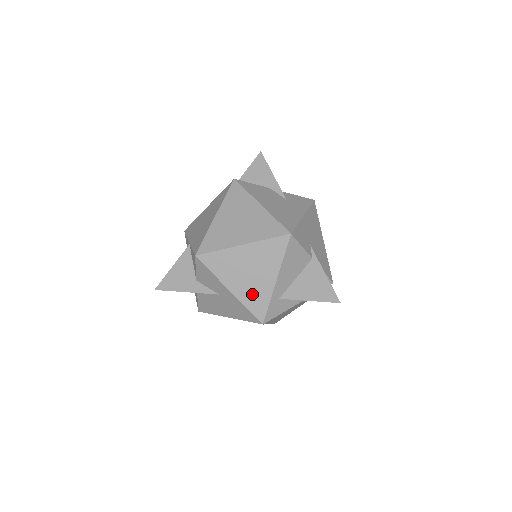
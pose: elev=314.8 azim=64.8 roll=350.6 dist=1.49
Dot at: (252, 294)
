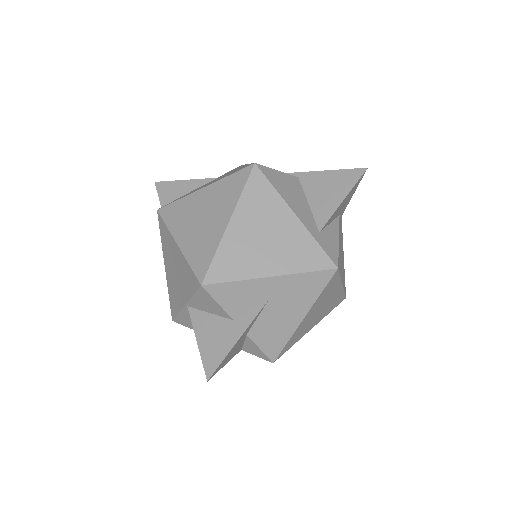
Dot at: (293, 254)
